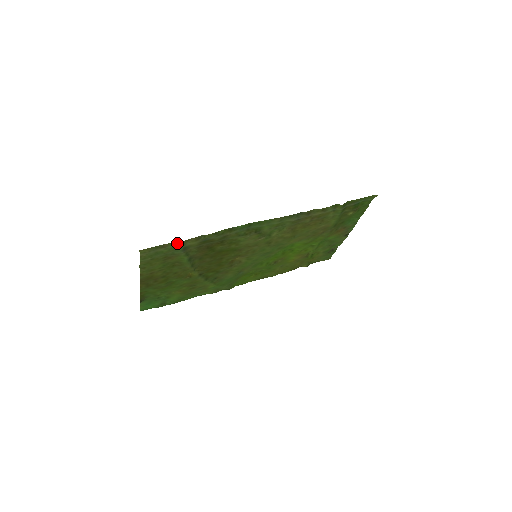
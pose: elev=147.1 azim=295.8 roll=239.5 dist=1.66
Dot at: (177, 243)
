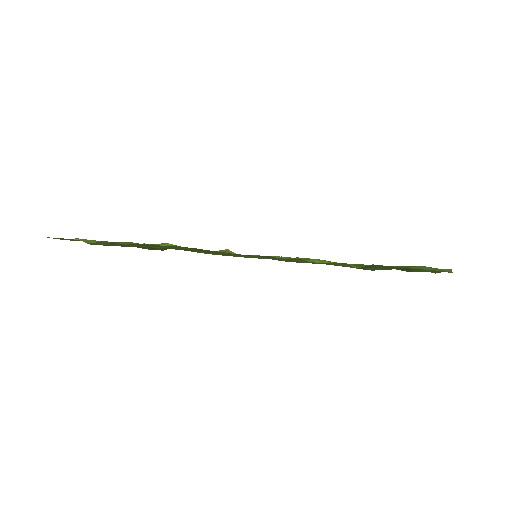
Dot at: (86, 242)
